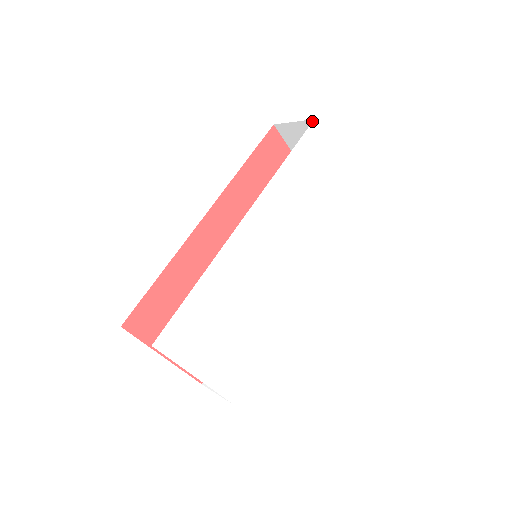
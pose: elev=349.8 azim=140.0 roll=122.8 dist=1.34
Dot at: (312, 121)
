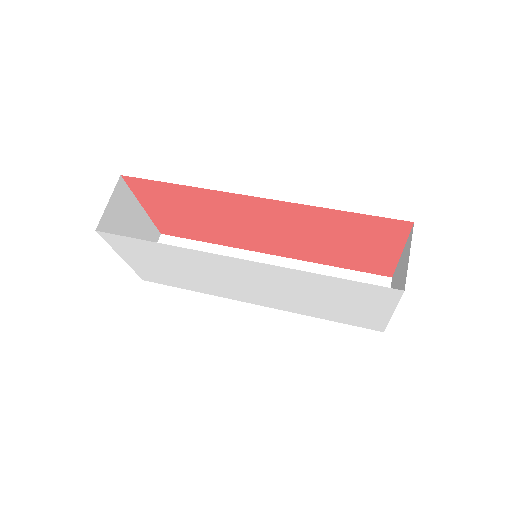
Dot at: occluded
